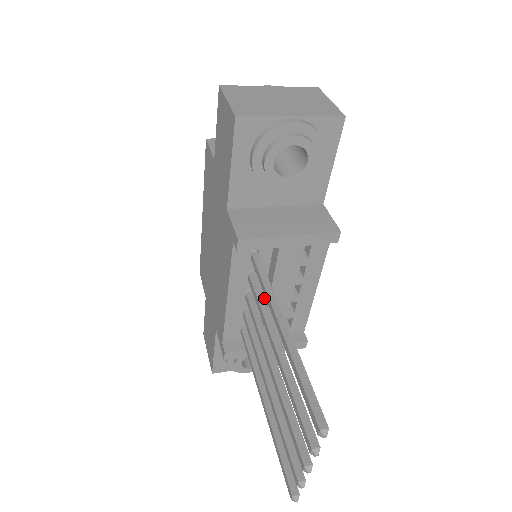
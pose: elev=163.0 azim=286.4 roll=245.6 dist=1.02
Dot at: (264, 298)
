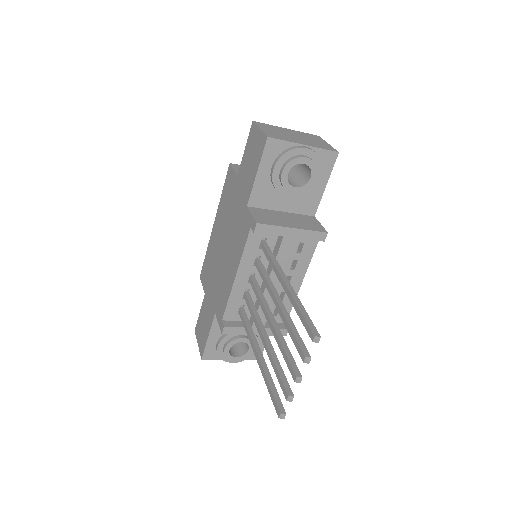
Dot at: (262, 283)
